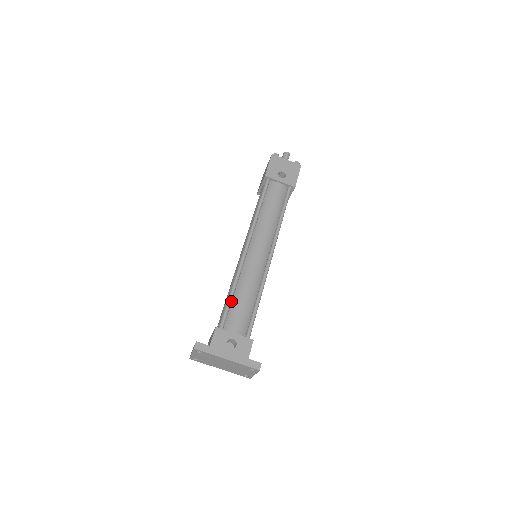
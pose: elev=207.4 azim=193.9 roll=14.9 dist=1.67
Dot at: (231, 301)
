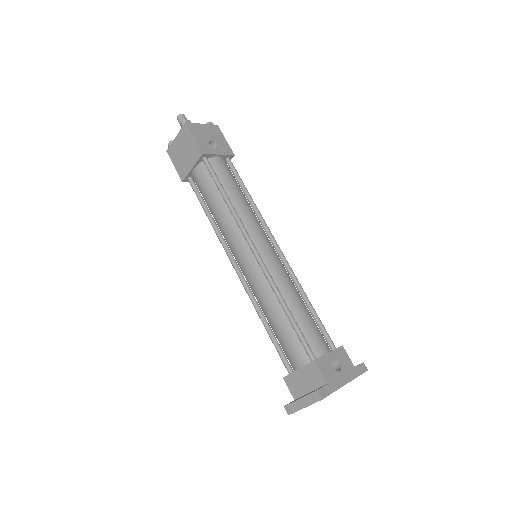
Dot at: (295, 322)
